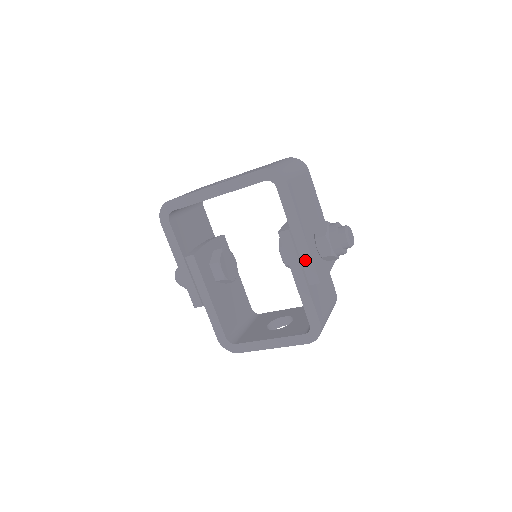
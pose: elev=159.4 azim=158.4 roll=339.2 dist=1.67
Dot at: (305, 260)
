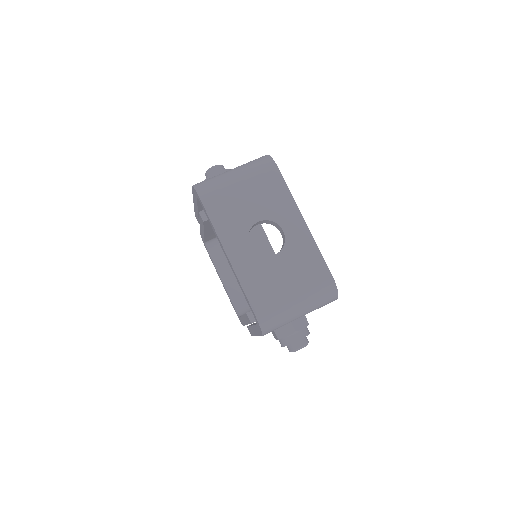
Dot at: (251, 330)
